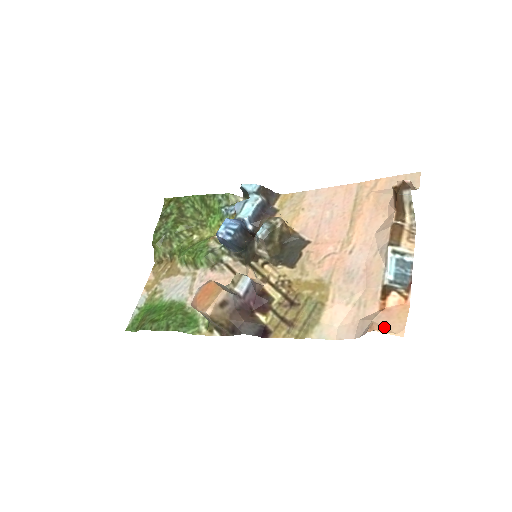
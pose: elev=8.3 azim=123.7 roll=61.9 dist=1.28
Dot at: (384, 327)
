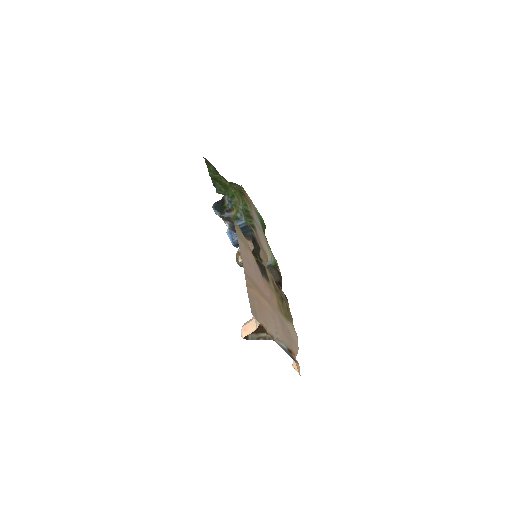
Dot at: (296, 366)
